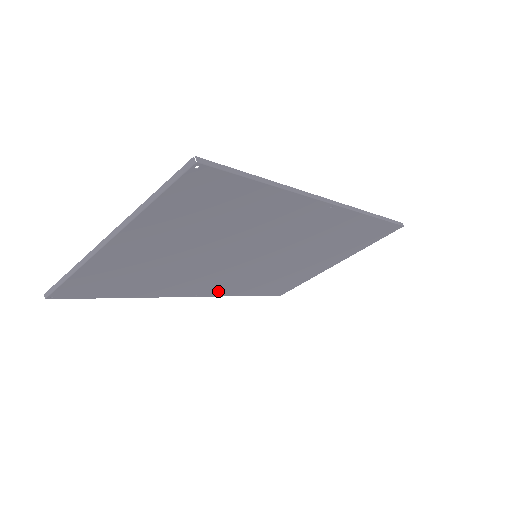
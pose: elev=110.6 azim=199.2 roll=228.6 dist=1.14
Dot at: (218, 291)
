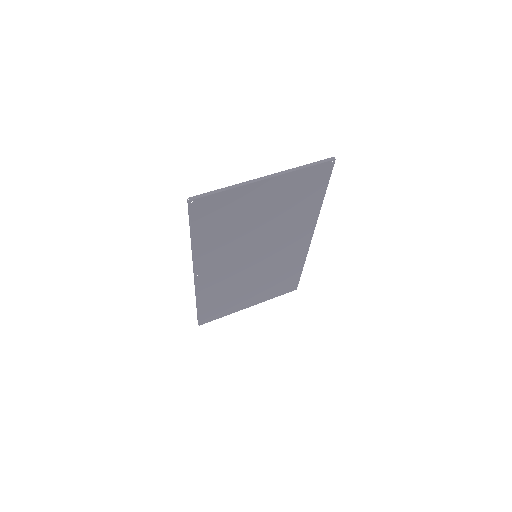
Dot at: (204, 282)
